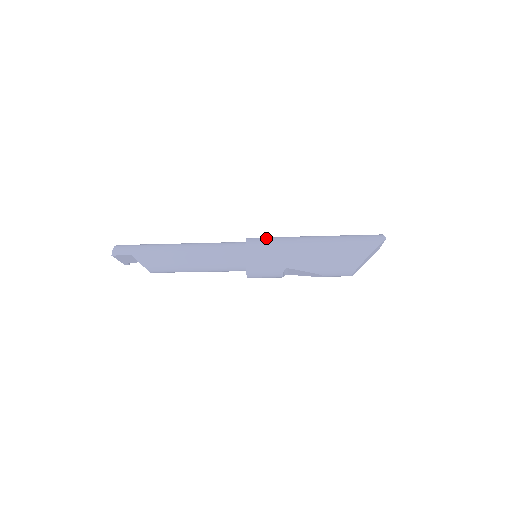
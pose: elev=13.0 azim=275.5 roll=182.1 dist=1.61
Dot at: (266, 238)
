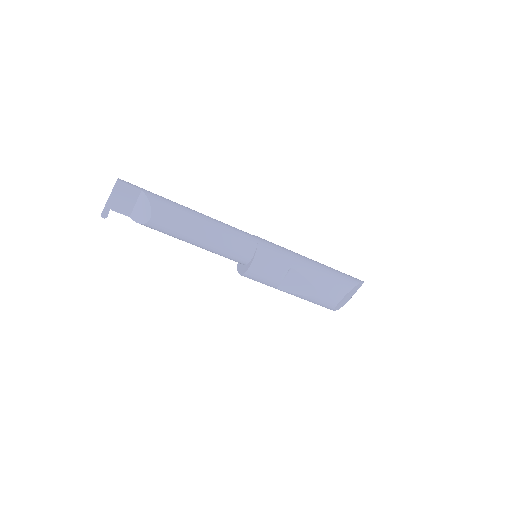
Dot at: occluded
